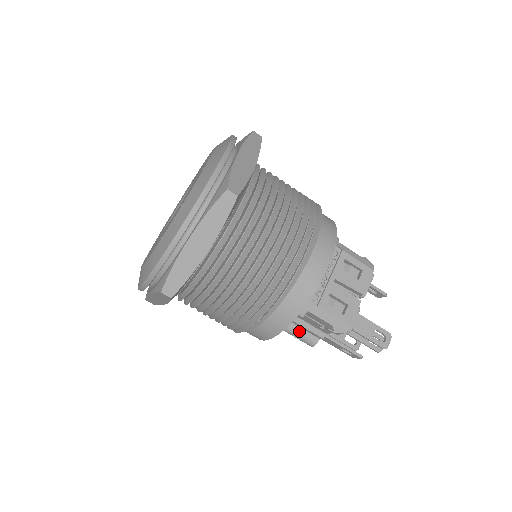
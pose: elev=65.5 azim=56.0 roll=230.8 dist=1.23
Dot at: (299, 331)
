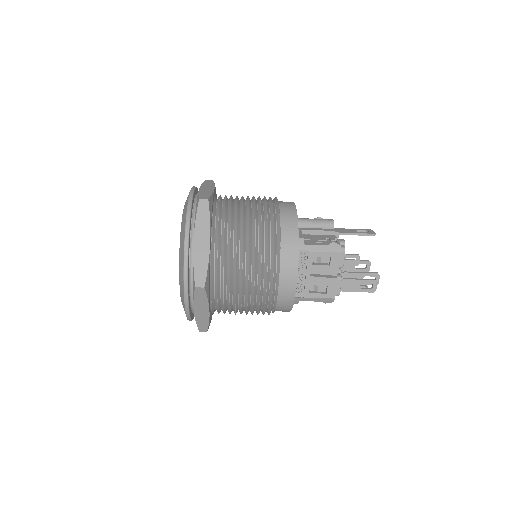
Dot at: occluded
